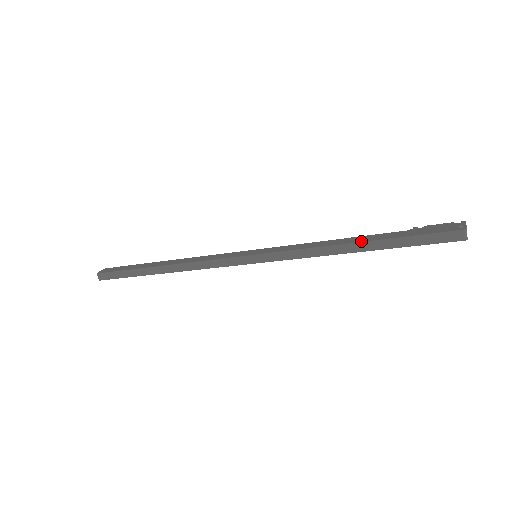
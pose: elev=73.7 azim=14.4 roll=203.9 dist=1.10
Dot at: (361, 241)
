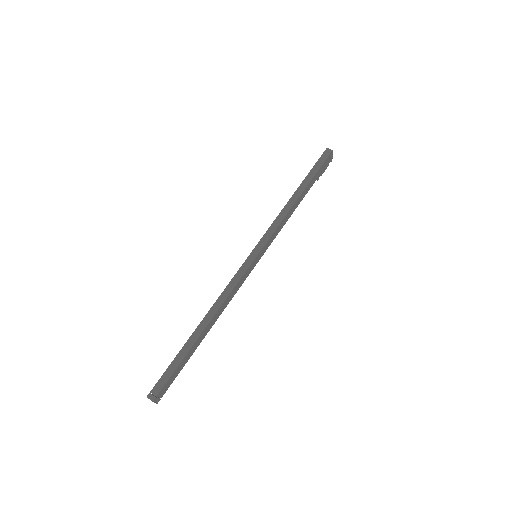
Dot at: (296, 190)
